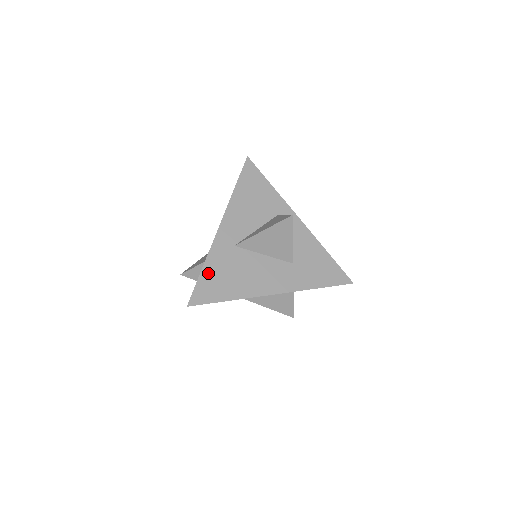
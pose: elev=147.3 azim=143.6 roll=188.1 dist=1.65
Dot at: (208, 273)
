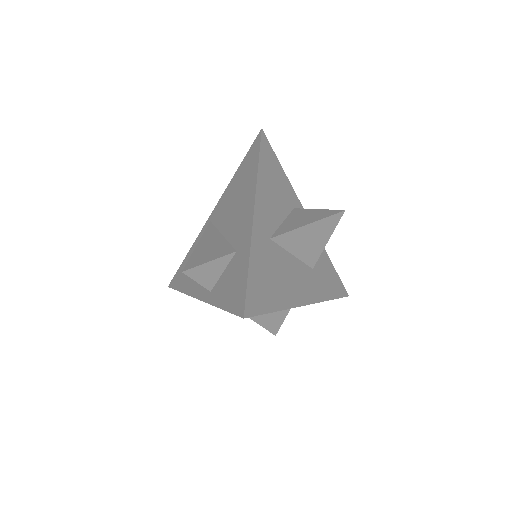
Dot at: (255, 272)
